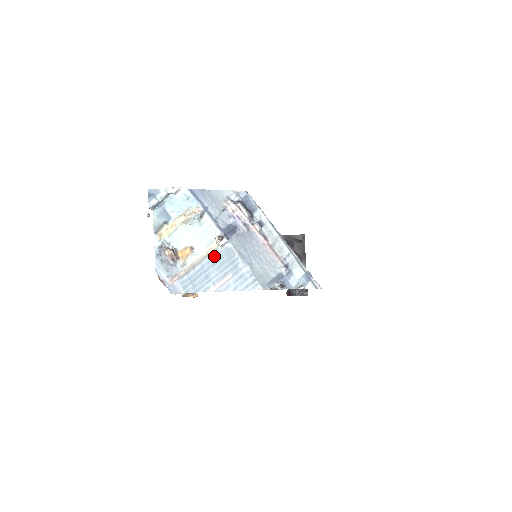
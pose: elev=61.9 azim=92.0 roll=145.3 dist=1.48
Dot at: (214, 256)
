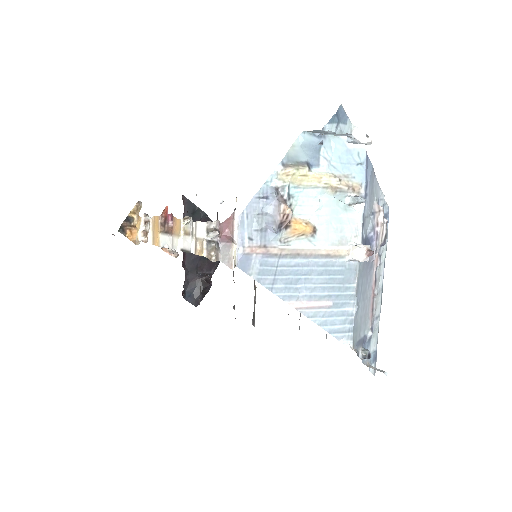
Dot at: (330, 263)
